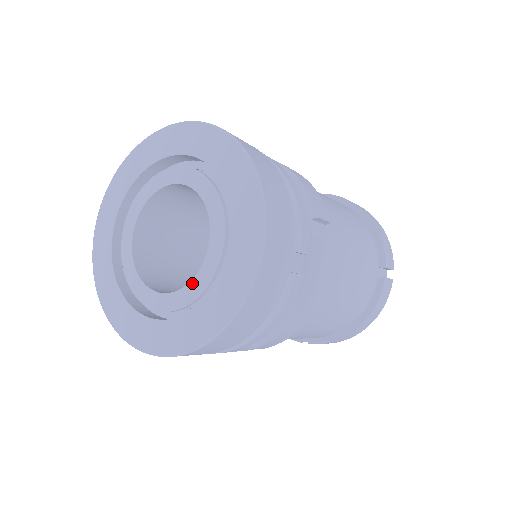
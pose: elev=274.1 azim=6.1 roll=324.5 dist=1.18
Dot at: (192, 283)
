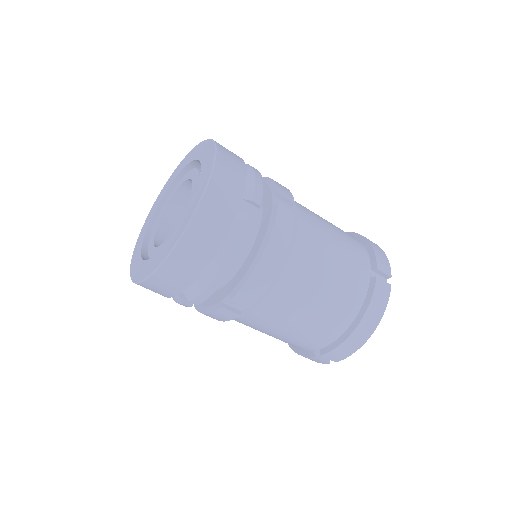
Dot at: (176, 226)
